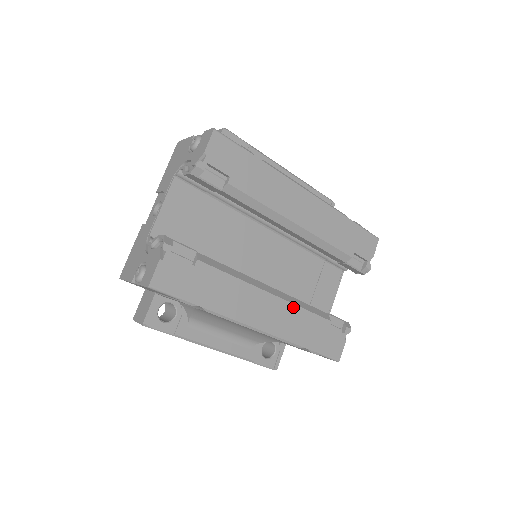
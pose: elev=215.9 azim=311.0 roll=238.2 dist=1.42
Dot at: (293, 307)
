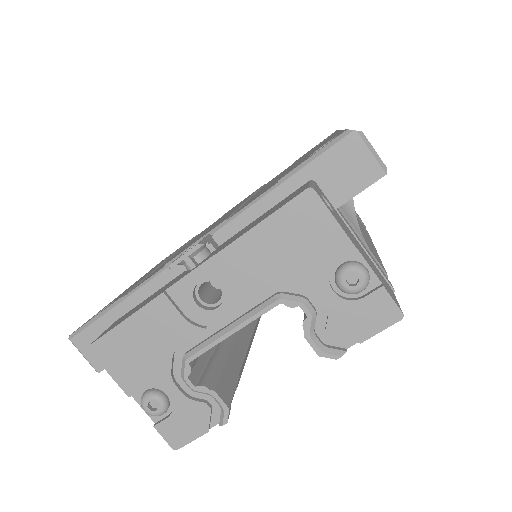
Dot at: occluded
